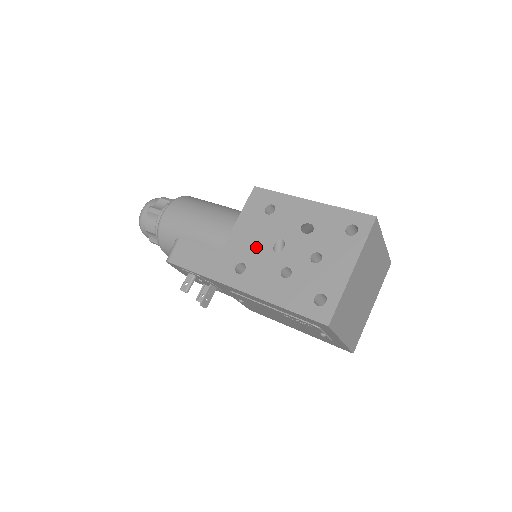
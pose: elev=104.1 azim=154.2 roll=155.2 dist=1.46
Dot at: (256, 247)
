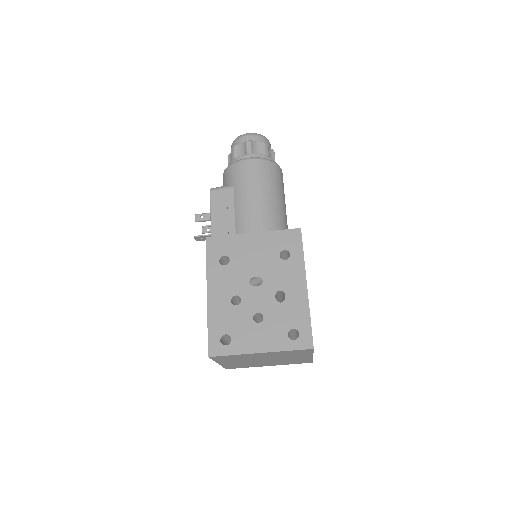
Dot at: (247, 263)
